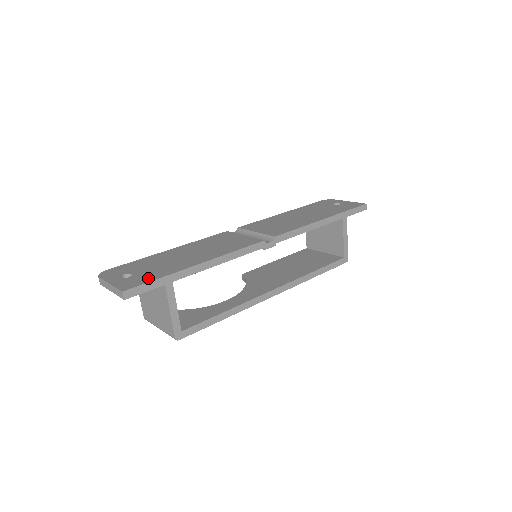
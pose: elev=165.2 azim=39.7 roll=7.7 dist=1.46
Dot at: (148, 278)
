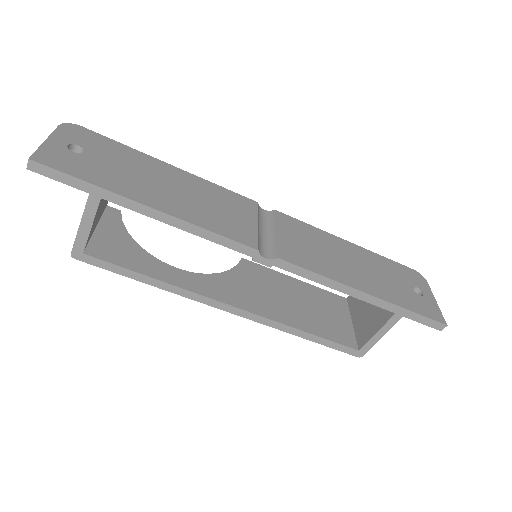
Dot at: (79, 170)
